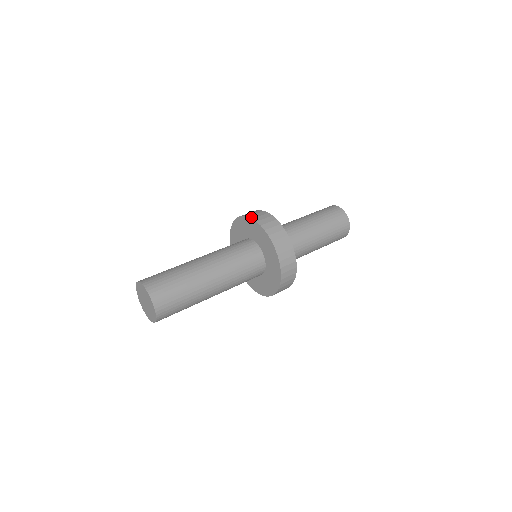
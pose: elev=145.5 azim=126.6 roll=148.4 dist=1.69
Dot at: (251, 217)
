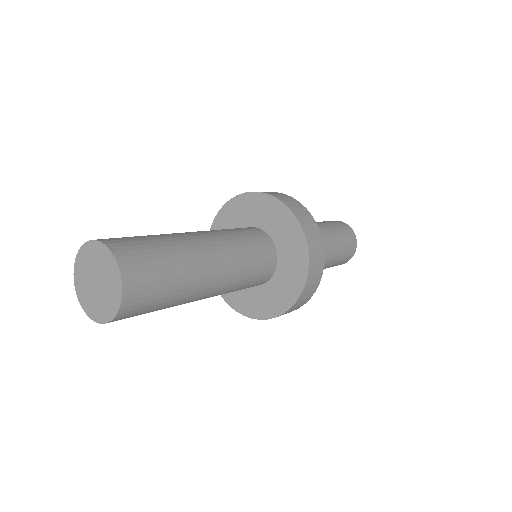
Dot at: (272, 195)
